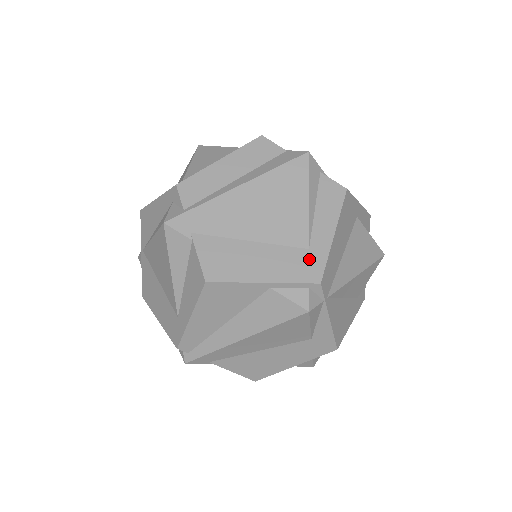
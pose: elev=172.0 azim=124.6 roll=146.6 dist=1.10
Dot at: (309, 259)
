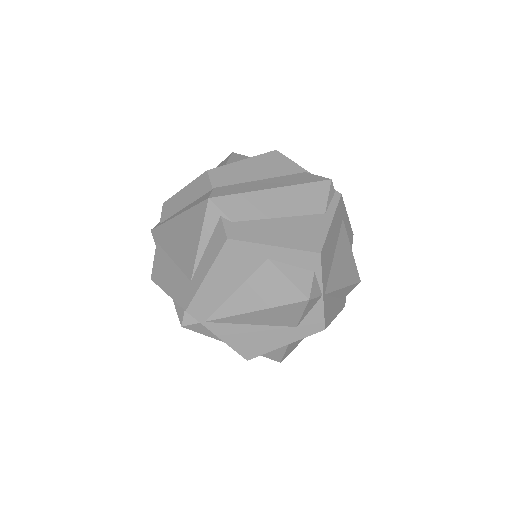
Dot at: (188, 289)
